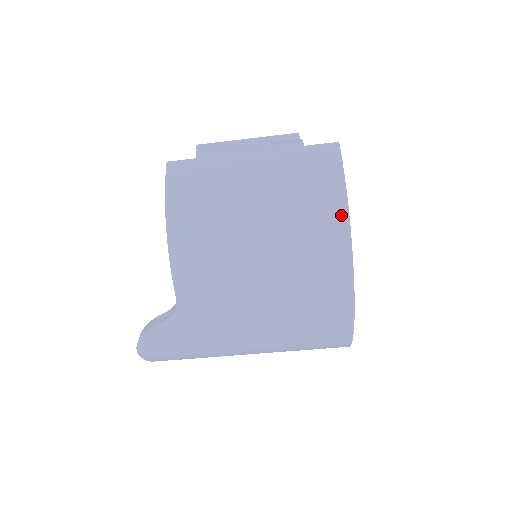
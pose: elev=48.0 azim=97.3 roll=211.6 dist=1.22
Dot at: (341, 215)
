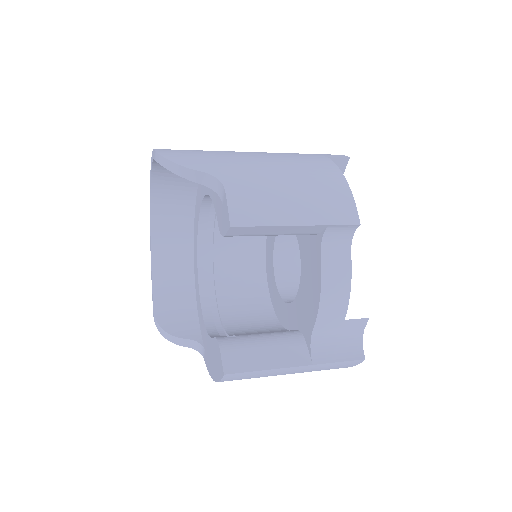
Dot at: occluded
